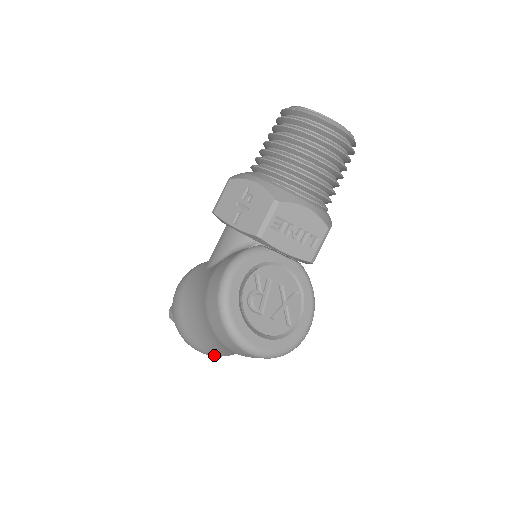
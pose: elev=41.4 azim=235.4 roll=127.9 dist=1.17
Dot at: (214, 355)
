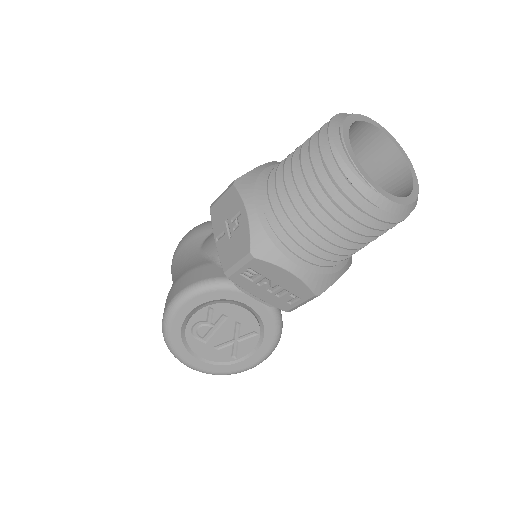
Dot at: occluded
